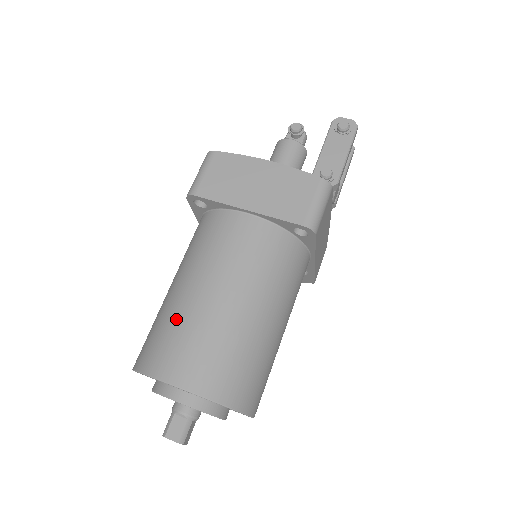
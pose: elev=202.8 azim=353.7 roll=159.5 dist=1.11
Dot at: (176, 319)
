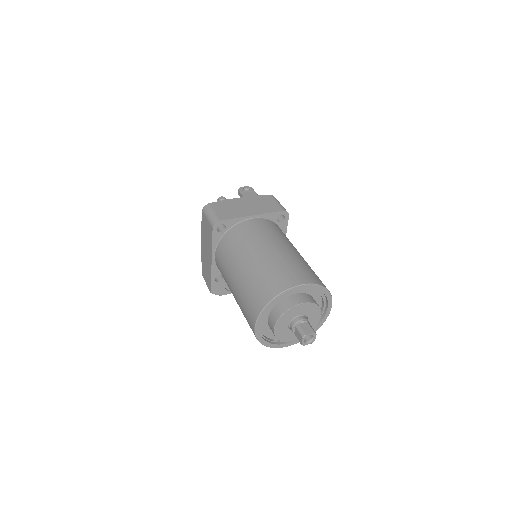
Dot at: (267, 267)
